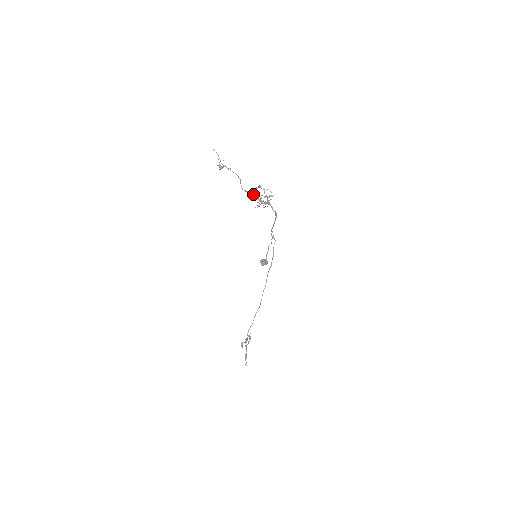
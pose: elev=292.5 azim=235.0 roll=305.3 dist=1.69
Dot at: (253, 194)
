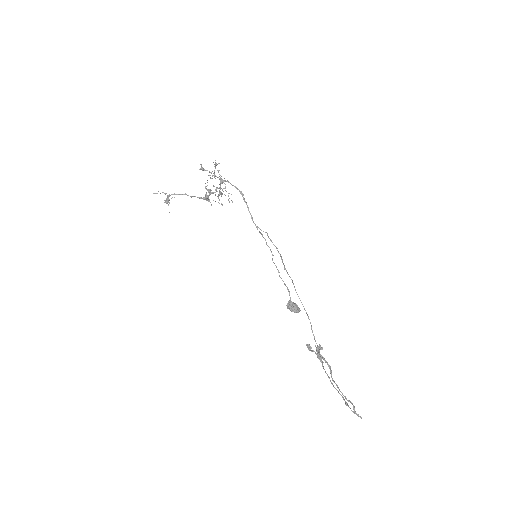
Dot at: occluded
